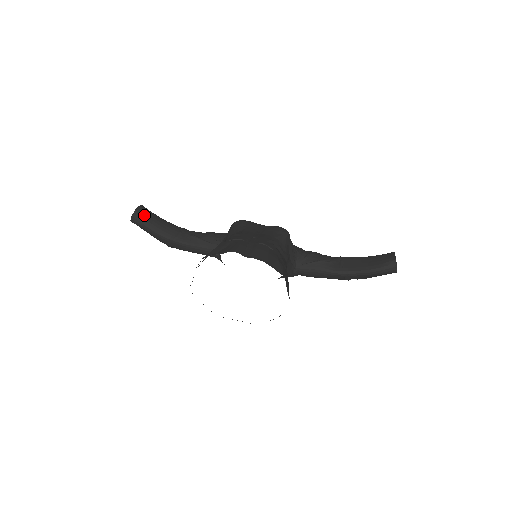
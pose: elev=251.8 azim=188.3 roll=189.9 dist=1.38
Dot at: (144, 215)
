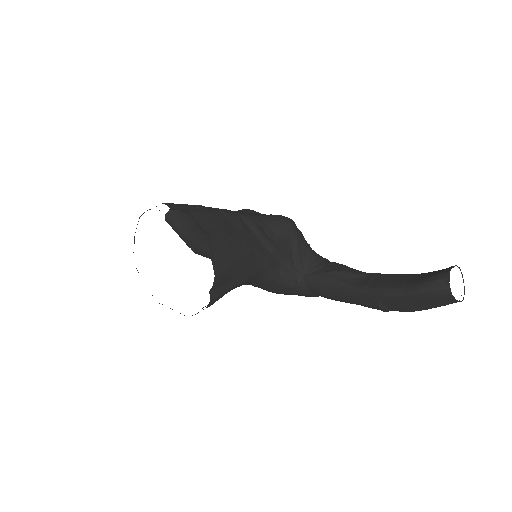
Dot at: (177, 215)
